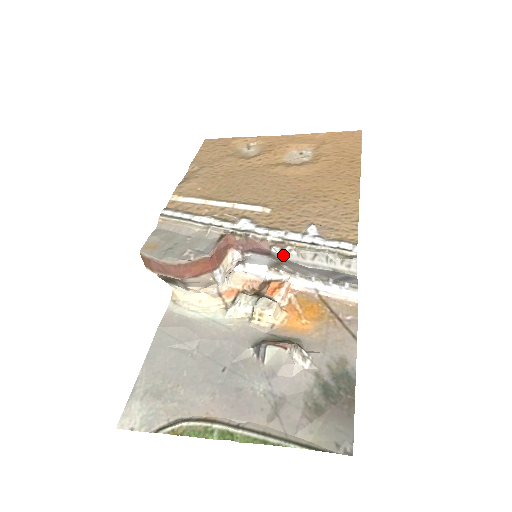
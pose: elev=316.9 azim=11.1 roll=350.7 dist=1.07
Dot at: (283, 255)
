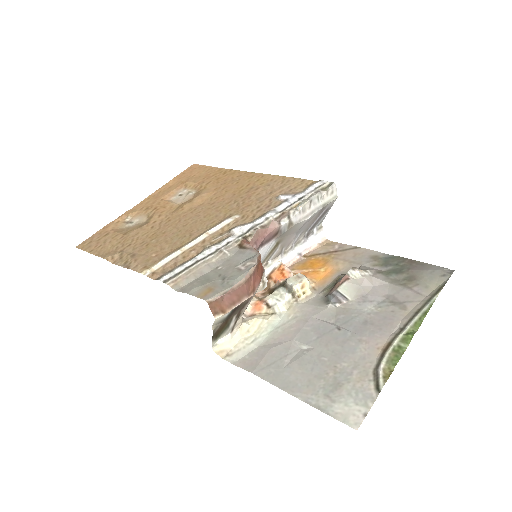
Dot at: (290, 222)
